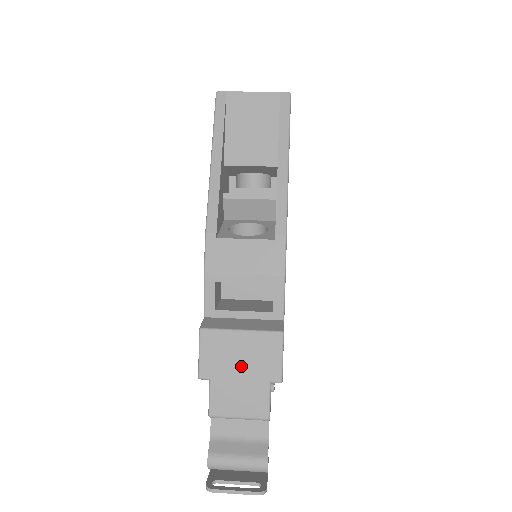
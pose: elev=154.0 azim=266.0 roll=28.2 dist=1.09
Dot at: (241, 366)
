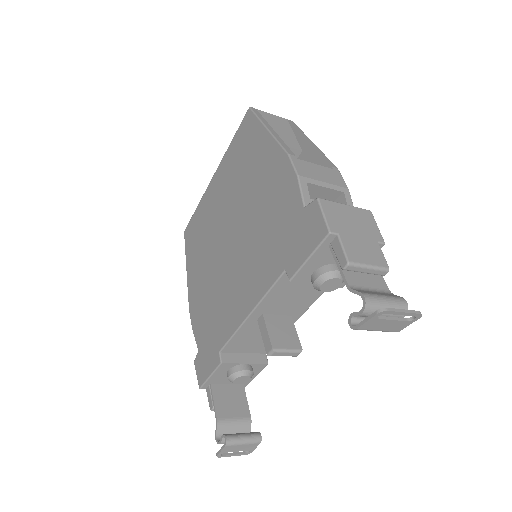
Dot at: (355, 228)
